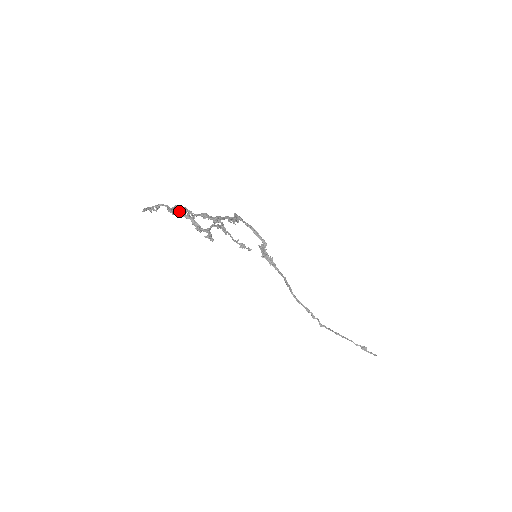
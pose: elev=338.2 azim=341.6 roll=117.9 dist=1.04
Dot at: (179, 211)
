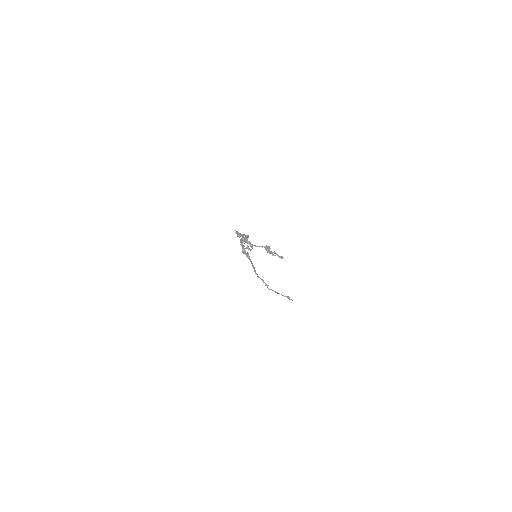
Dot at: (241, 241)
